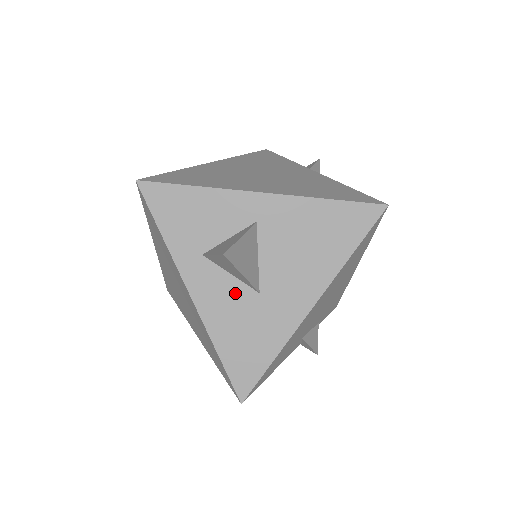
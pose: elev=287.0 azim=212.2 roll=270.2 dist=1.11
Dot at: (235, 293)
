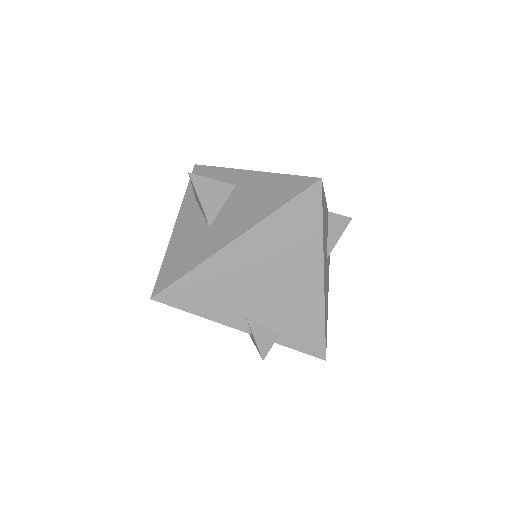
Dot at: (197, 225)
